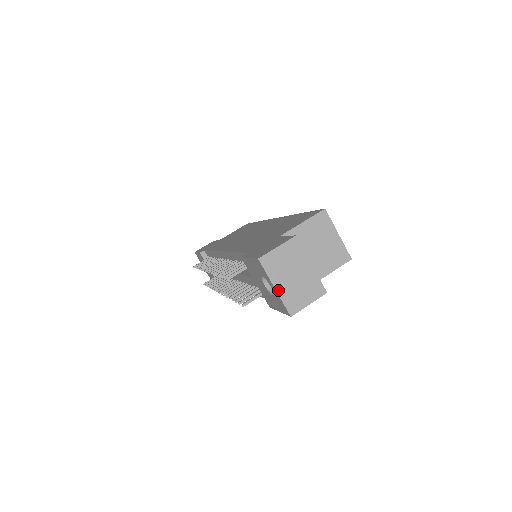
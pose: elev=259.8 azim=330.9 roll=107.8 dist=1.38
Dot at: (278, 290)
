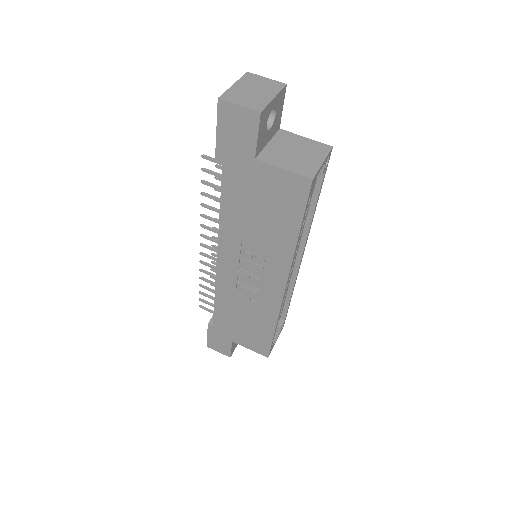
Dot at: (234, 86)
